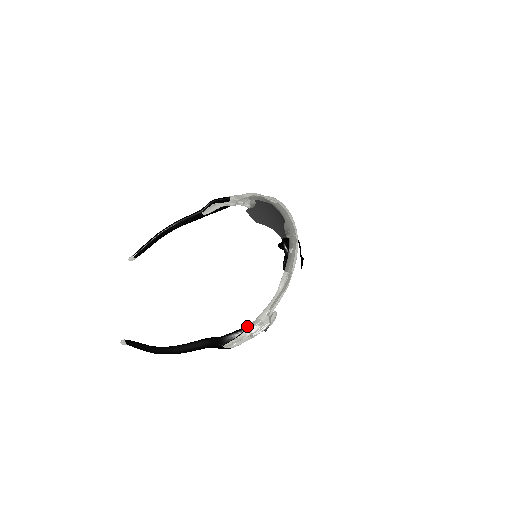
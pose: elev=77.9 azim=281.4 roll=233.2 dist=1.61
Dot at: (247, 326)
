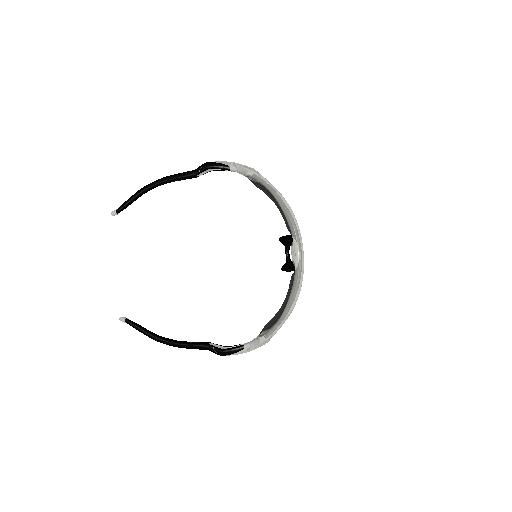
Dot at: (245, 346)
